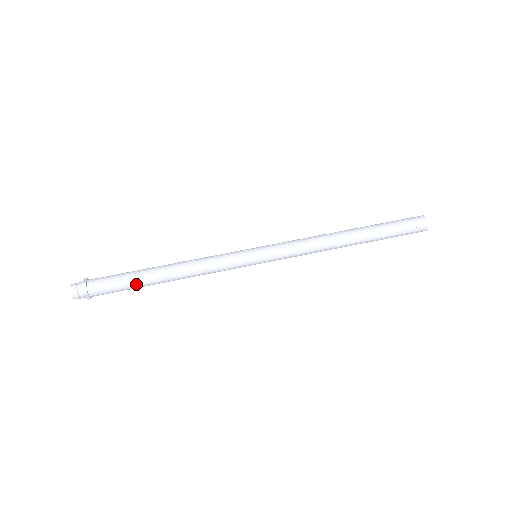
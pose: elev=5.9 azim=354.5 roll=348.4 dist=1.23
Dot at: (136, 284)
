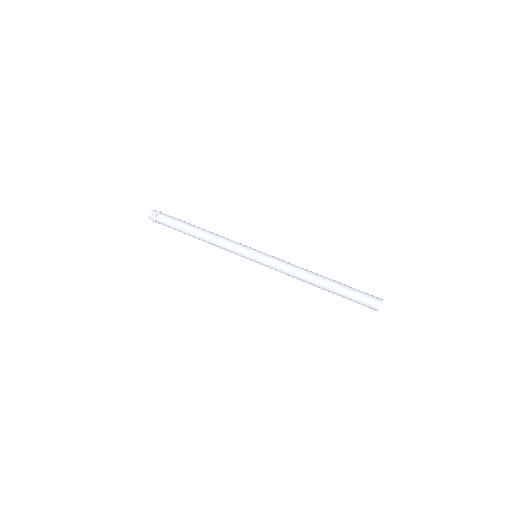
Dot at: occluded
